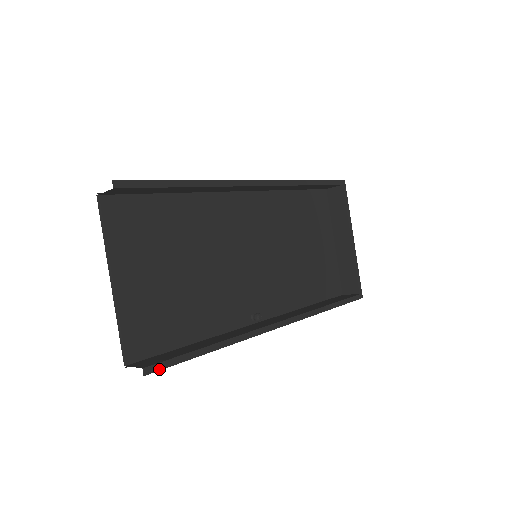
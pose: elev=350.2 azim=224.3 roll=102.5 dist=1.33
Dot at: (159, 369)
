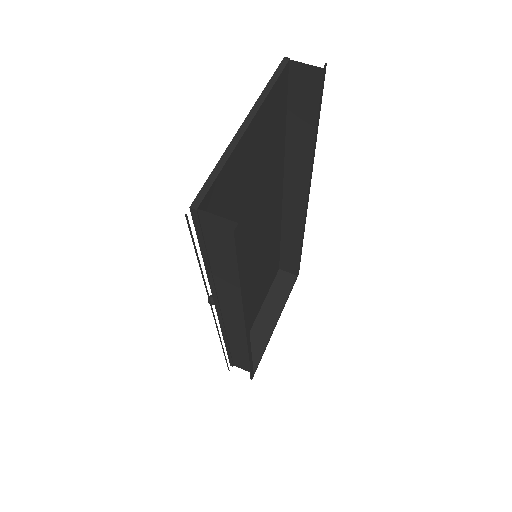
Dot at: (236, 243)
